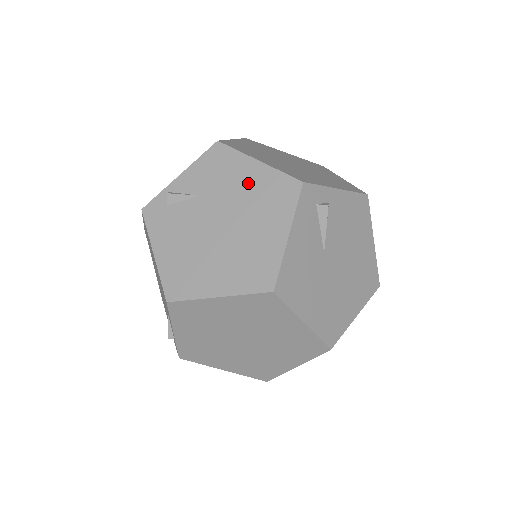
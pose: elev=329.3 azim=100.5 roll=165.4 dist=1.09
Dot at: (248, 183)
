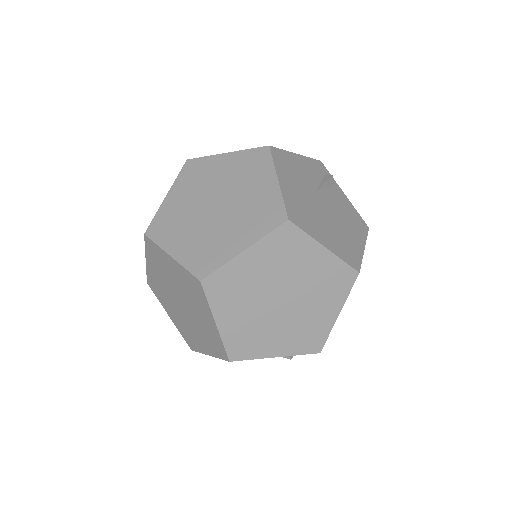
Dot at: occluded
